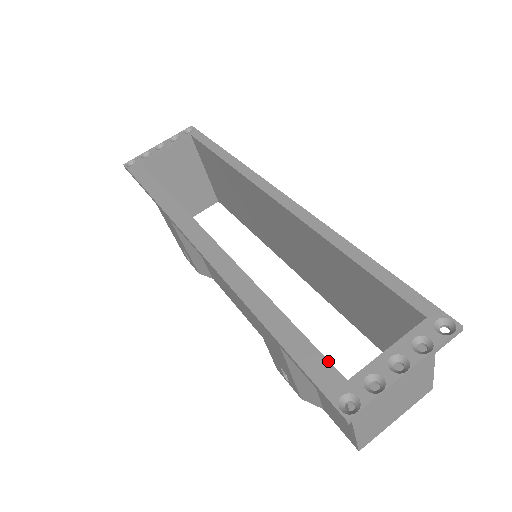
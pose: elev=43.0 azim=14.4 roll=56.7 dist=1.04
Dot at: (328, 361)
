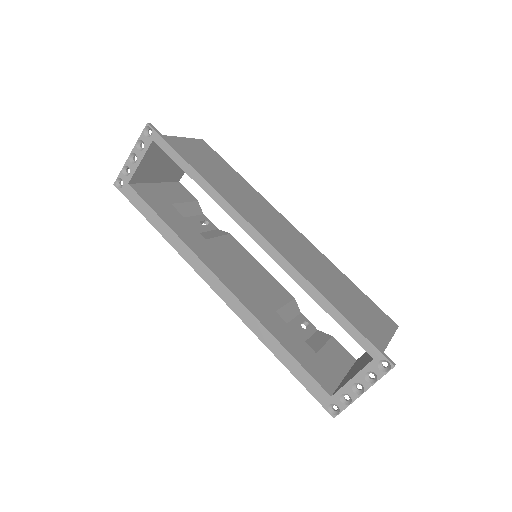
Dot at: (319, 385)
